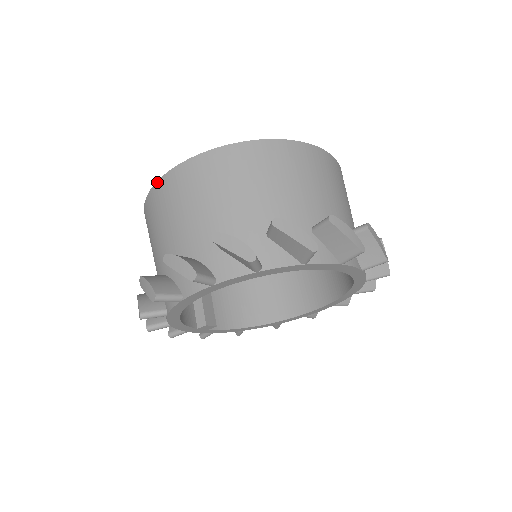
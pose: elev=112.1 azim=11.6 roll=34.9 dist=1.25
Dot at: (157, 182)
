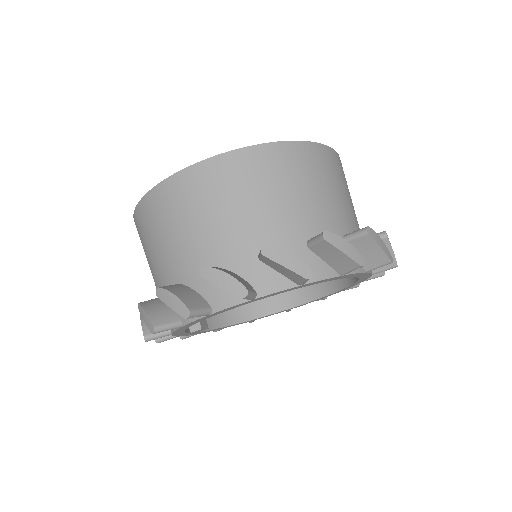
Dot at: (168, 178)
